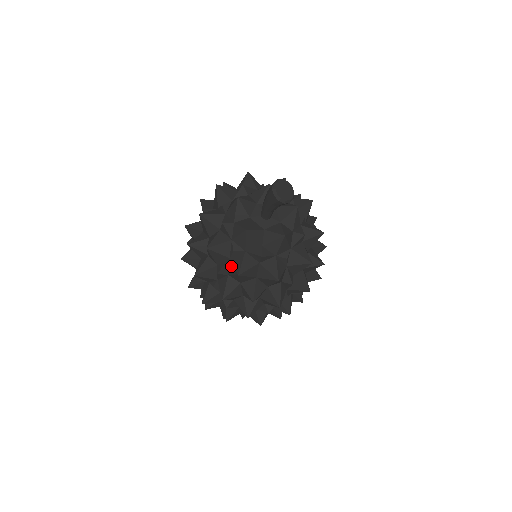
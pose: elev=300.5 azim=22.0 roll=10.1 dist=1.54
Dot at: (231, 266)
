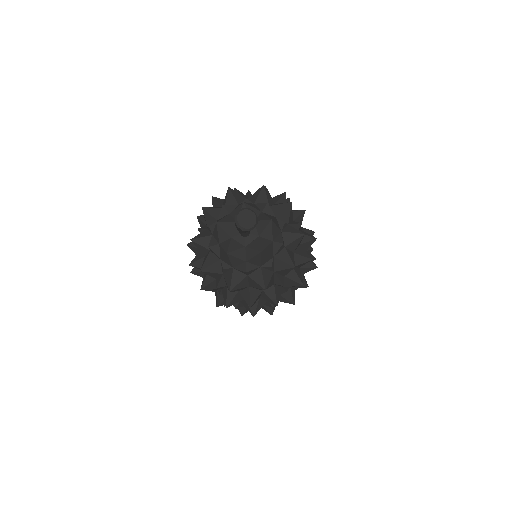
Dot at: (225, 281)
